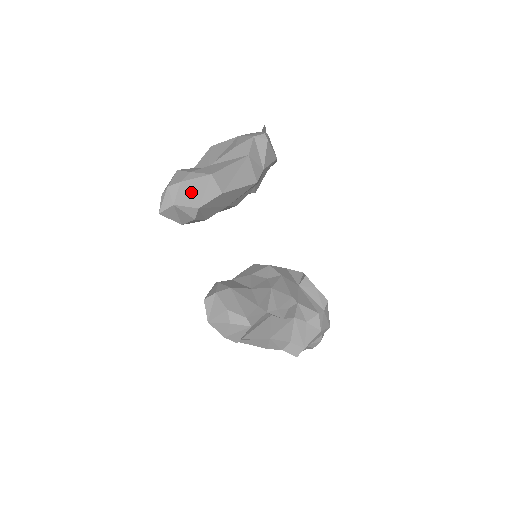
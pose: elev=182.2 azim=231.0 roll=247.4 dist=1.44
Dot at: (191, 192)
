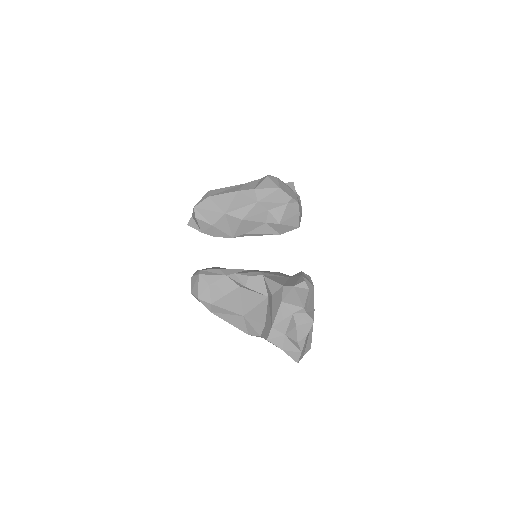
Dot at: occluded
